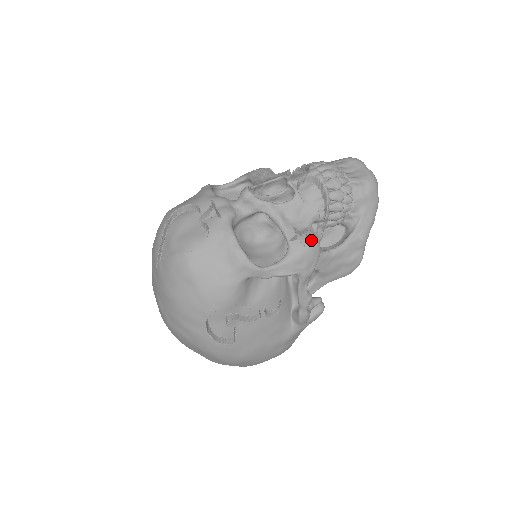
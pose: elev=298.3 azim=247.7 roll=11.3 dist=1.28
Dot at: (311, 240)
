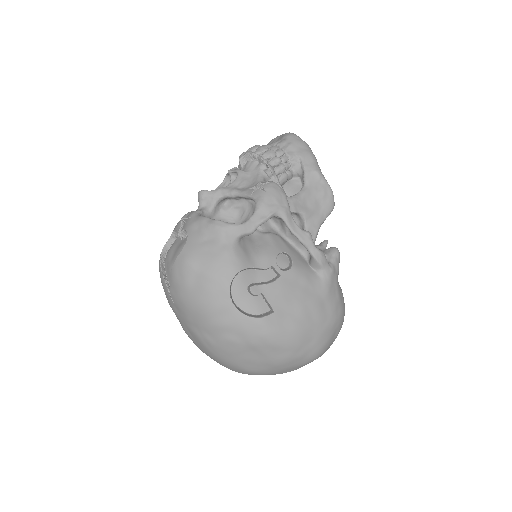
Dot at: (267, 183)
